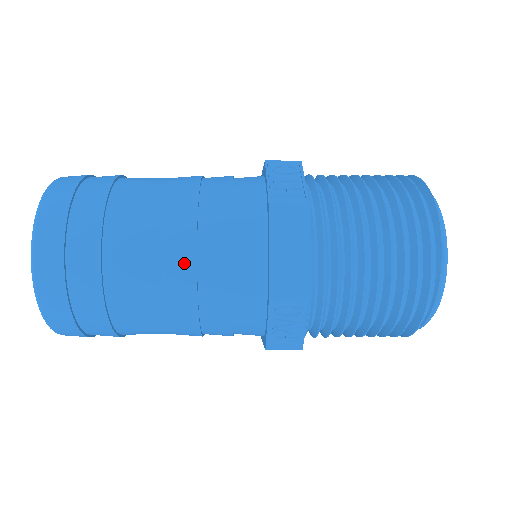
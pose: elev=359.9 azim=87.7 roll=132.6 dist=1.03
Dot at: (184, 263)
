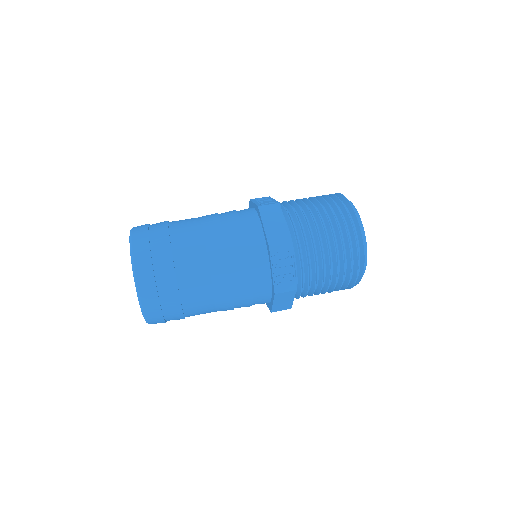
Dot at: (227, 308)
